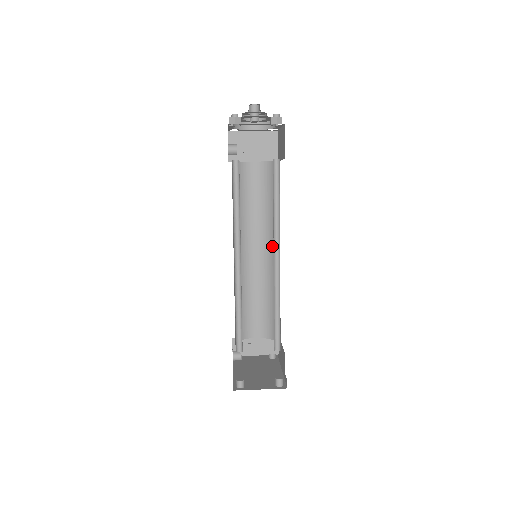
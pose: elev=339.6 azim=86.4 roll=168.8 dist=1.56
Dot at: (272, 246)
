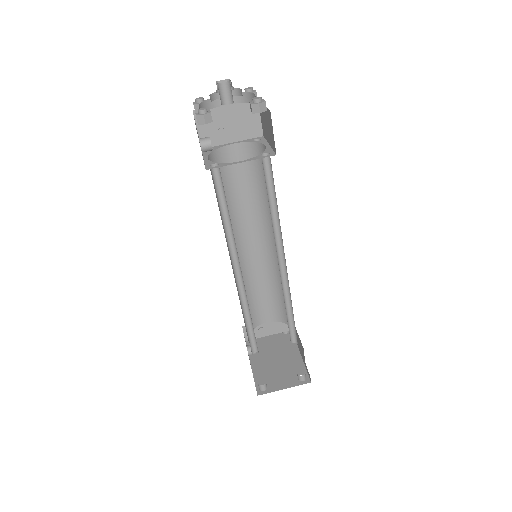
Dot at: (271, 237)
